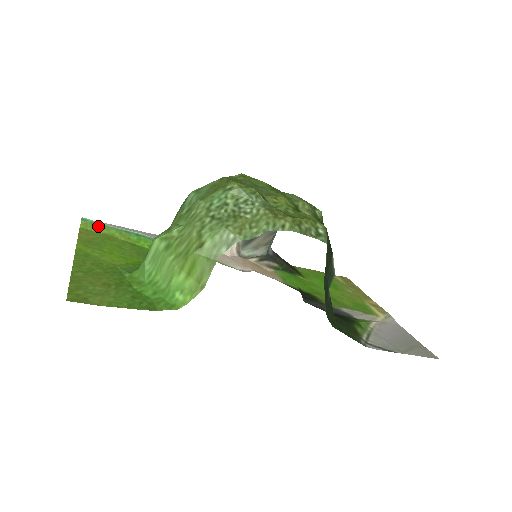
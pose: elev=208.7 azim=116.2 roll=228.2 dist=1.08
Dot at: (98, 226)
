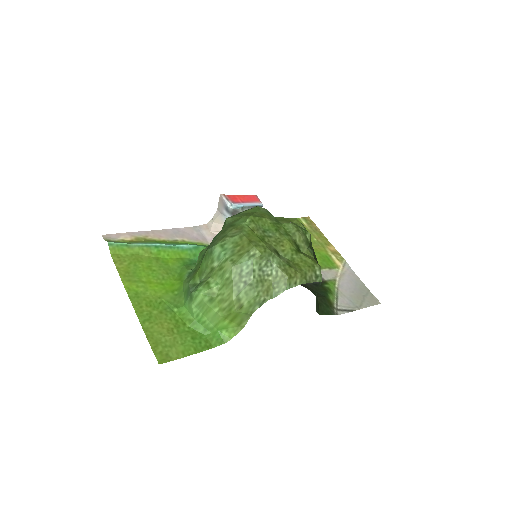
Dot at: (124, 248)
